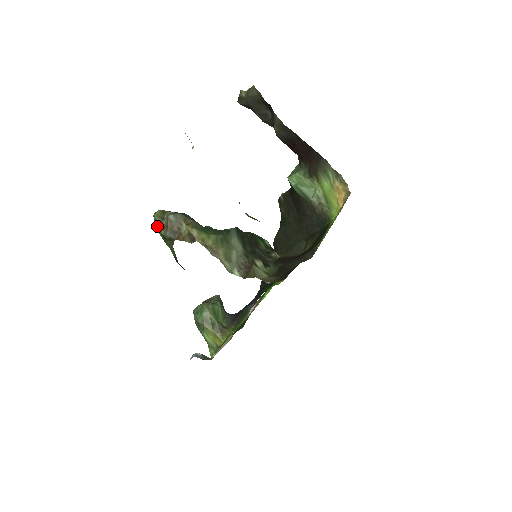
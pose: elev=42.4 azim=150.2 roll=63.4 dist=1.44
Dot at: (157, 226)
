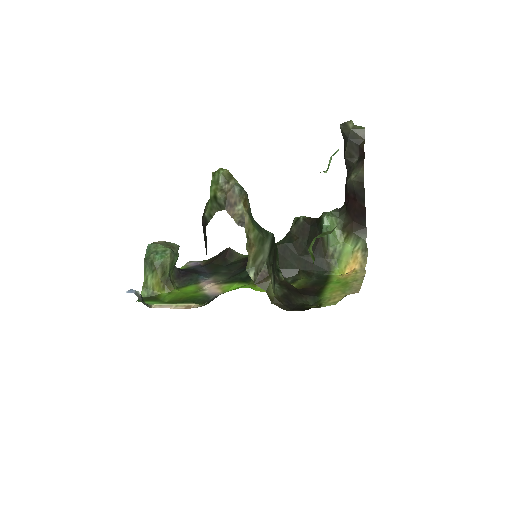
Dot at: (214, 182)
